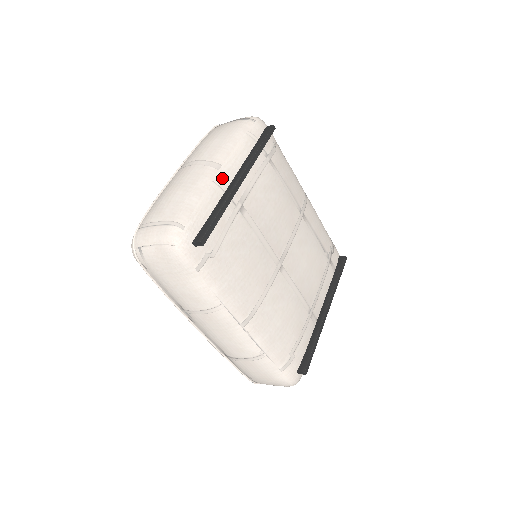
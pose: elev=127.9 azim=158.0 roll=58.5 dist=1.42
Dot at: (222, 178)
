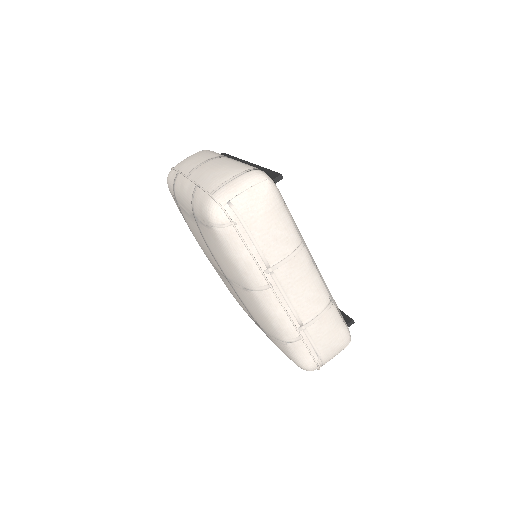
Dot at: occluded
